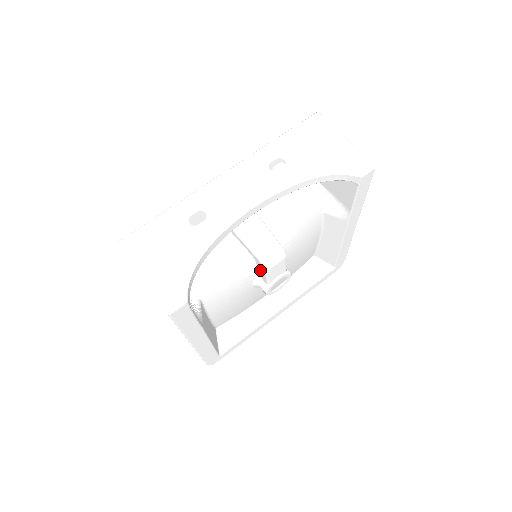
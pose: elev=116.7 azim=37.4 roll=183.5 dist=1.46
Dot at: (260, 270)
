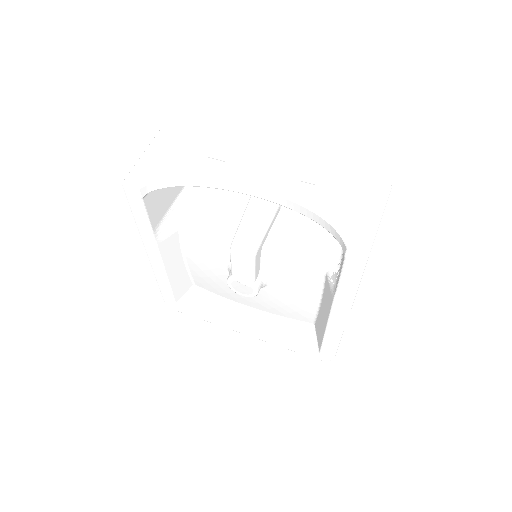
Dot at: occluded
